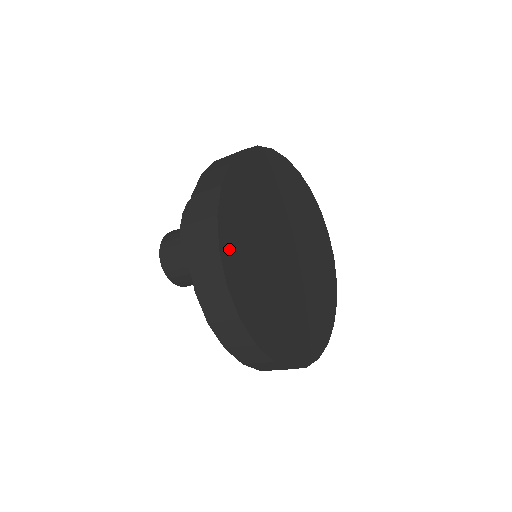
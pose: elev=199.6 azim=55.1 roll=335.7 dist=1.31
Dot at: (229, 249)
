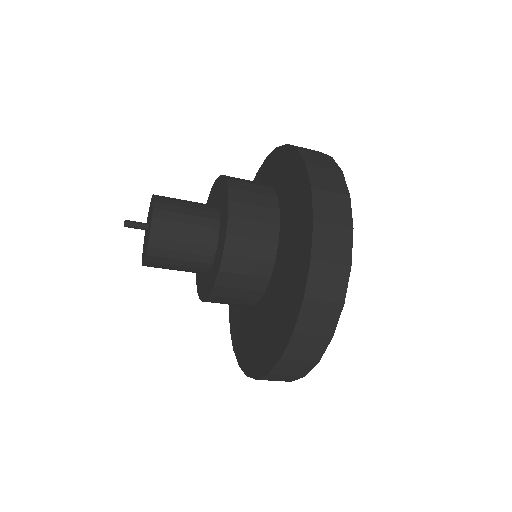
Dot at: occluded
